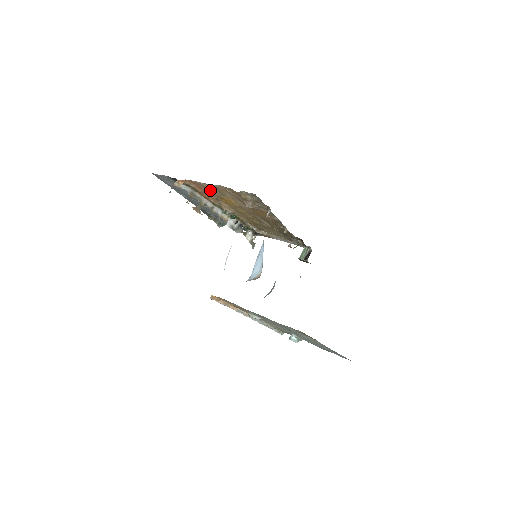
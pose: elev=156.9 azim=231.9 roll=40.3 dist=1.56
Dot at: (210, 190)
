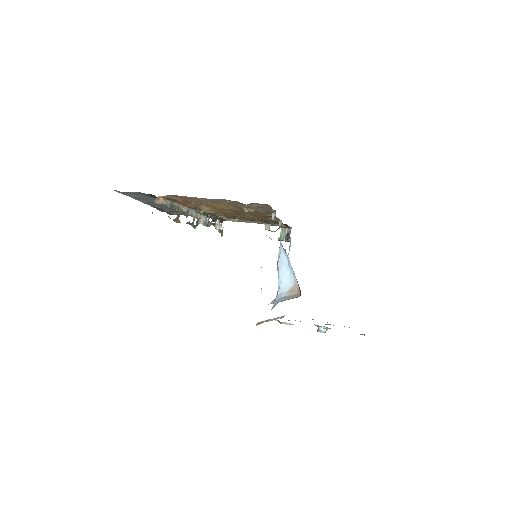
Dot at: (198, 200)
